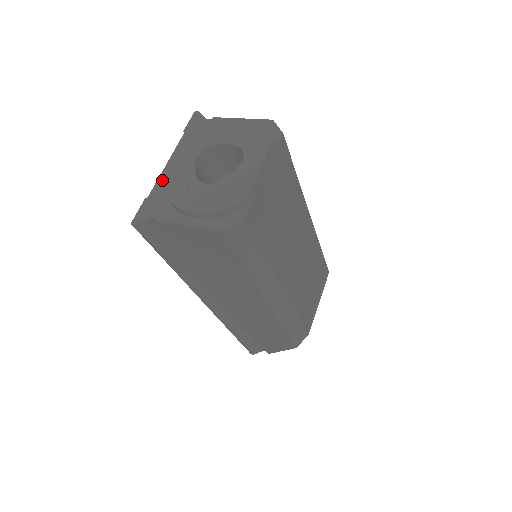
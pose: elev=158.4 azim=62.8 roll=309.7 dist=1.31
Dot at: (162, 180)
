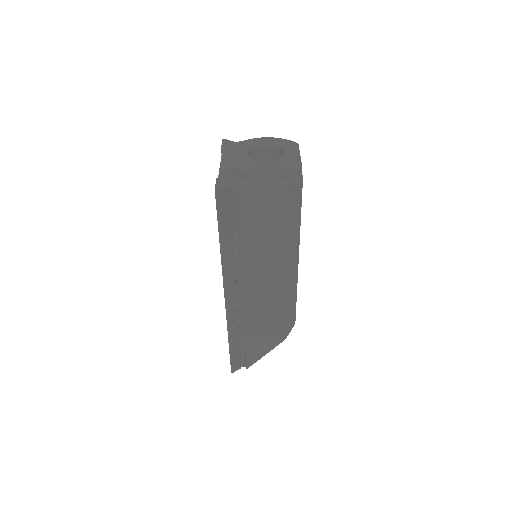
Dot at: (224, 169)
